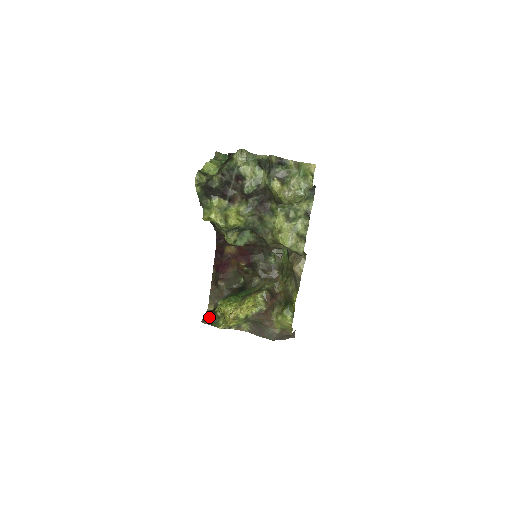
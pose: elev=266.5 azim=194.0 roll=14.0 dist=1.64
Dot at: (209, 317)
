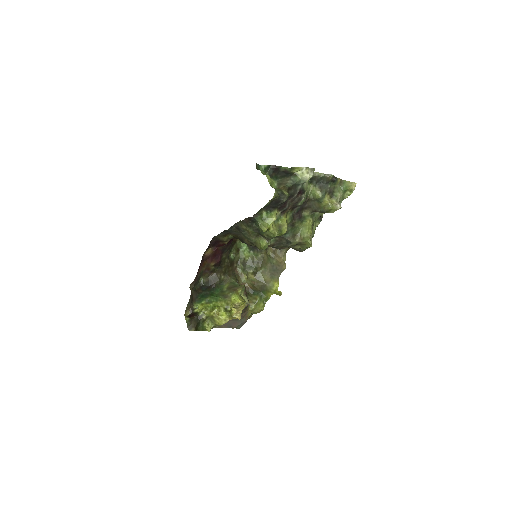
Dot at: (195, 323)
